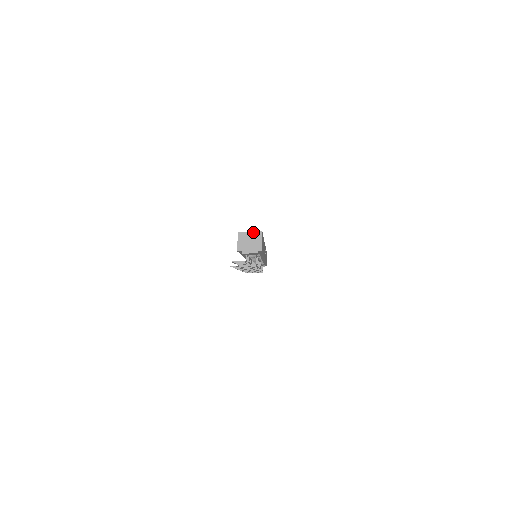
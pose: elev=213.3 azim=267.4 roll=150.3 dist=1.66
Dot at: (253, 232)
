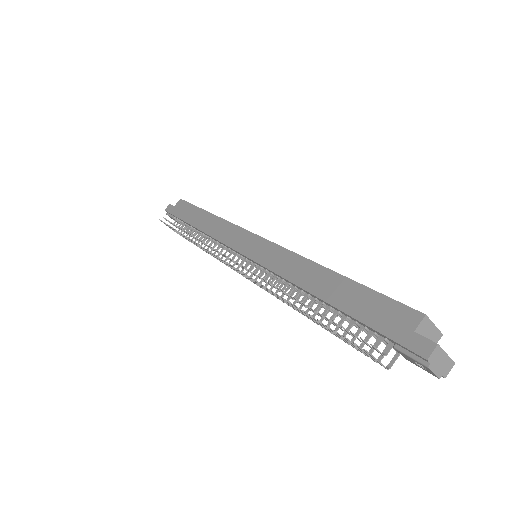
Dot at: (436, 328)
